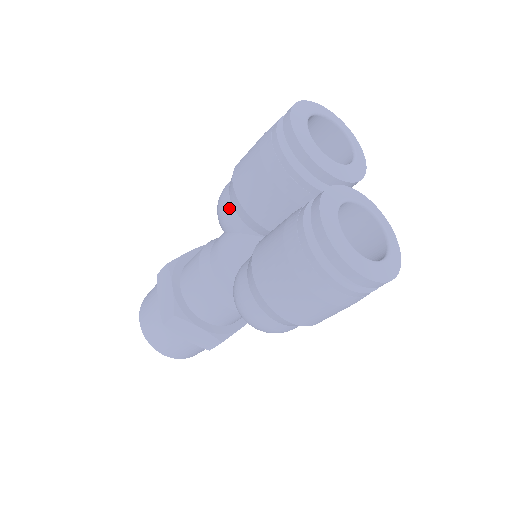
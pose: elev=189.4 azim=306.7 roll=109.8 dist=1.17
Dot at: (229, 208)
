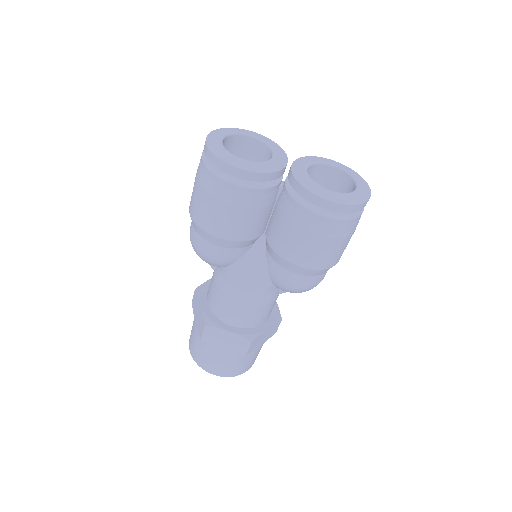
Dot at: (223, 251)
